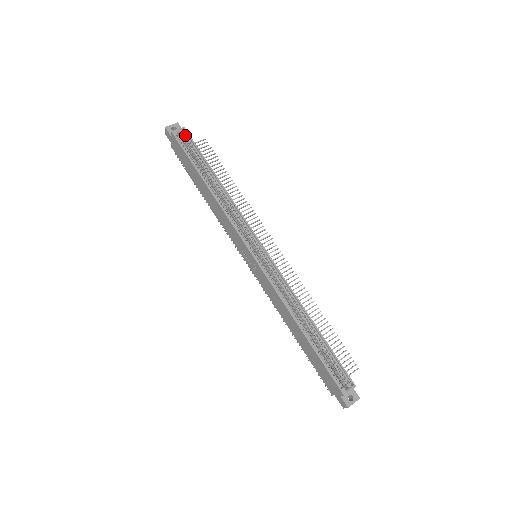
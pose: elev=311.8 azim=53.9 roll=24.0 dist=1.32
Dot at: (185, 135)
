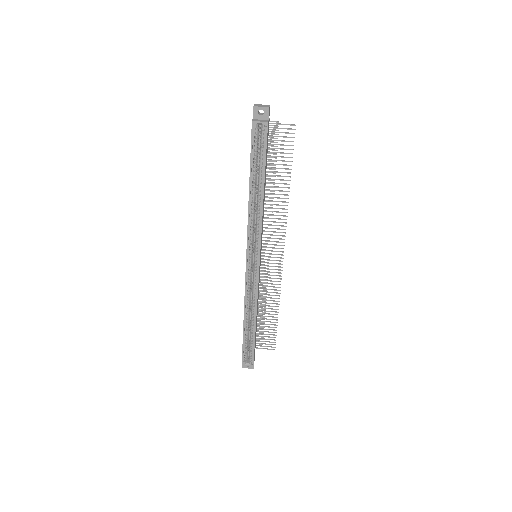
Dot at: (264, 131)
